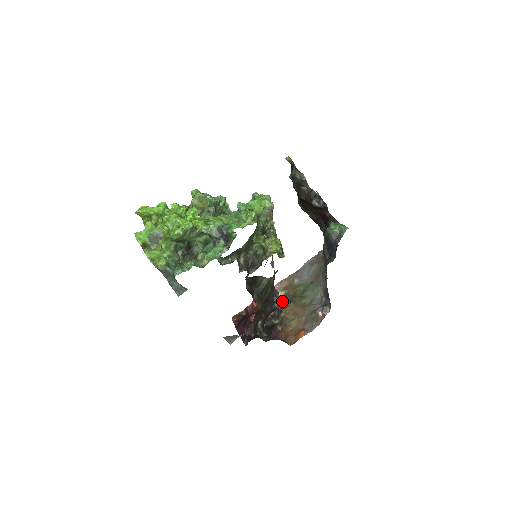
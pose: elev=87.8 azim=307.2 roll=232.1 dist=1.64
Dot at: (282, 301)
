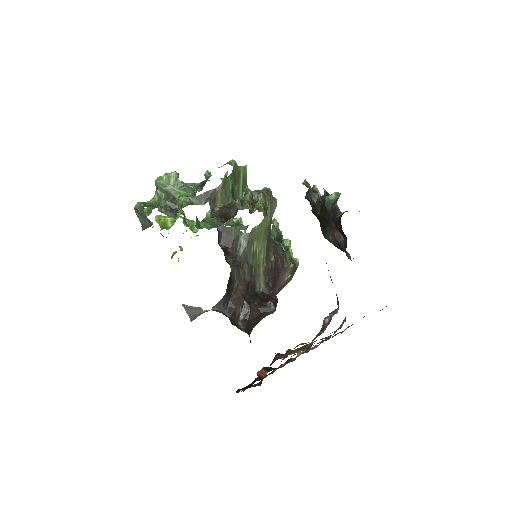
Dot at: (301, 353)
